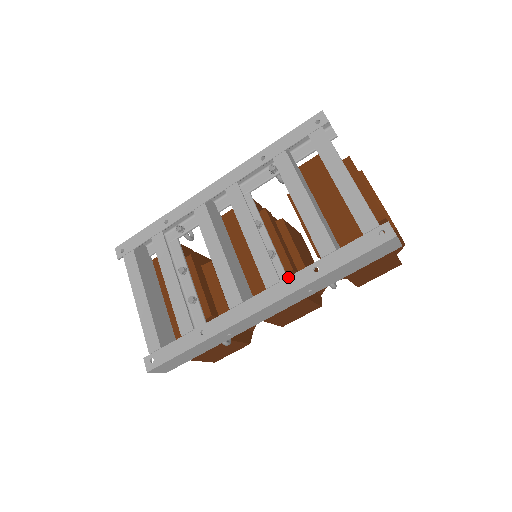
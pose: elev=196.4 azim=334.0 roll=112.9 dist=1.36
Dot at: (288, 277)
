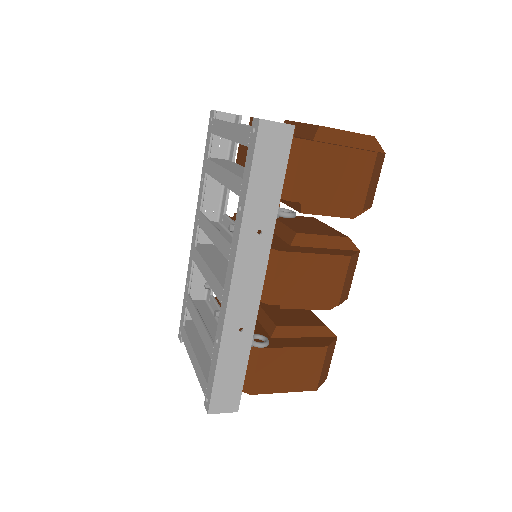
Dot at: occluded
